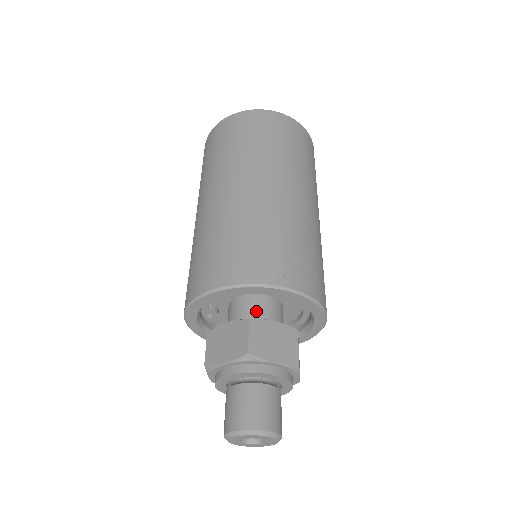
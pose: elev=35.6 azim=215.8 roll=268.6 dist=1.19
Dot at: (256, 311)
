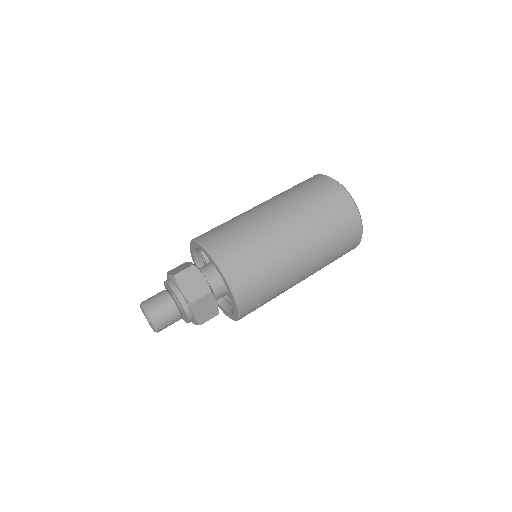
Dot at: (219, 286)
